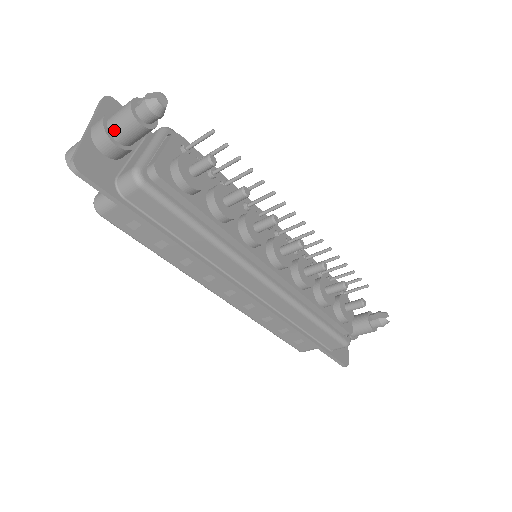
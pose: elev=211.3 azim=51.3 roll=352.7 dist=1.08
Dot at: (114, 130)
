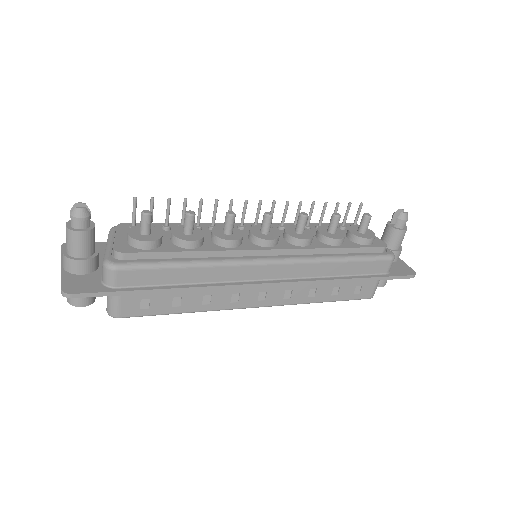
Dot at: (73, 252)
